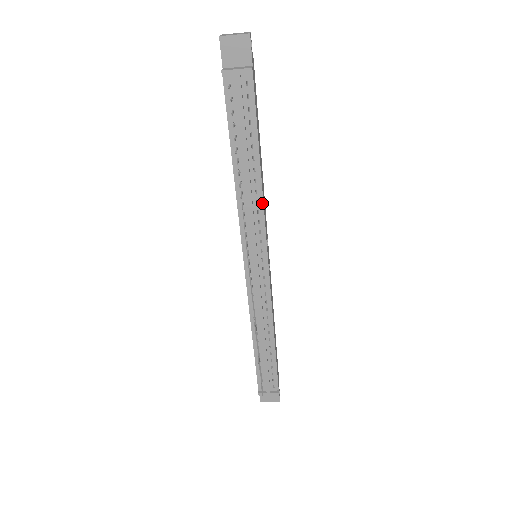
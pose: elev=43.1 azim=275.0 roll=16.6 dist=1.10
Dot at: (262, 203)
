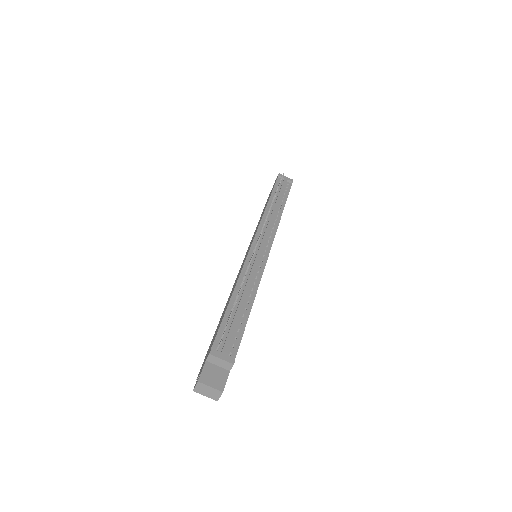
Dot at: (279, 222)
